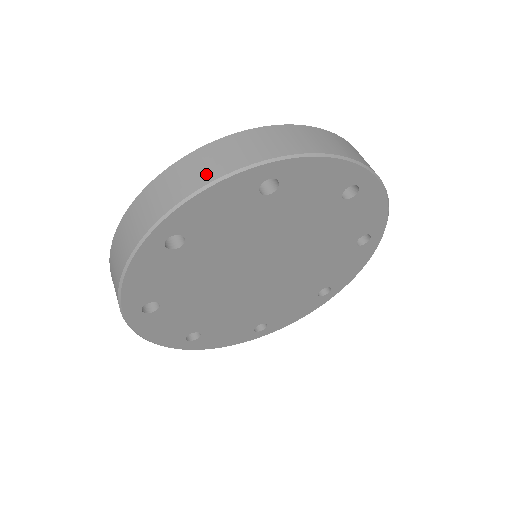
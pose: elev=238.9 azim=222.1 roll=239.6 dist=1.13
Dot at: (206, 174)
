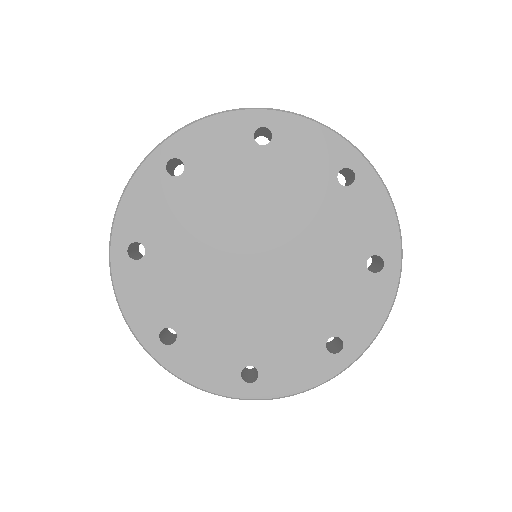
Dot at: occluded
